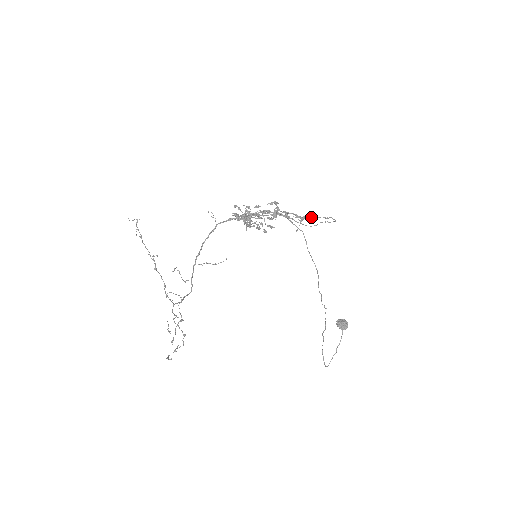
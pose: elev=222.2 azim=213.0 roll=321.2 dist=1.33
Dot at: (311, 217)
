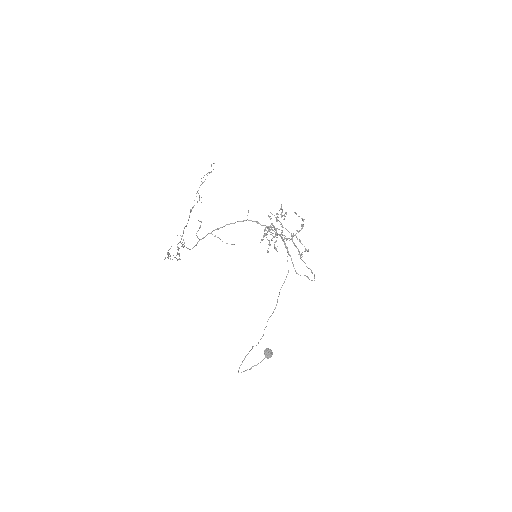
Dot at: (305, 263)
